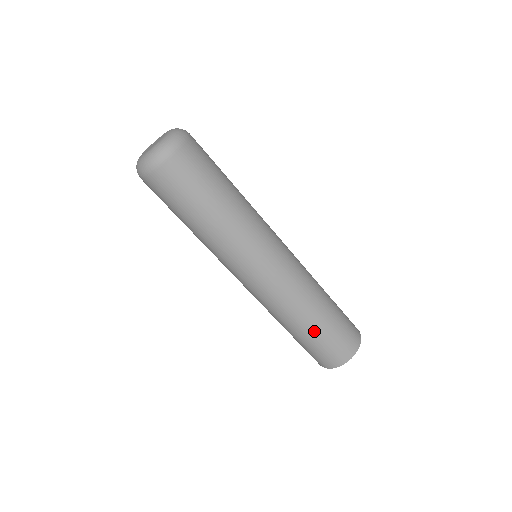
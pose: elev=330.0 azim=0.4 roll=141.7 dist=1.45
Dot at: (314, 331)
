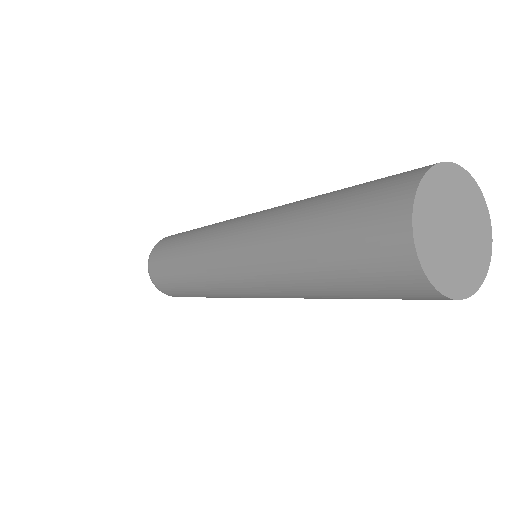
Dot at: (314, 231)
